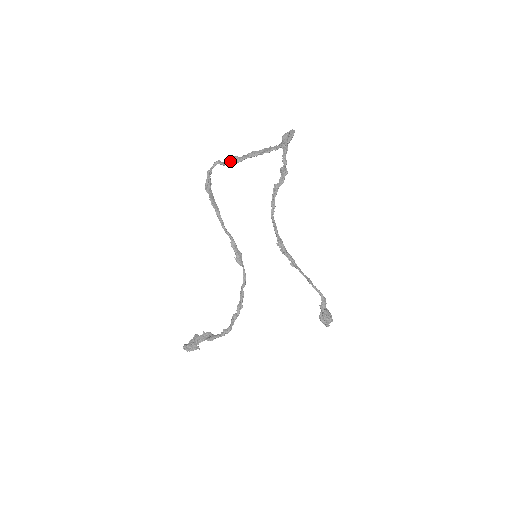
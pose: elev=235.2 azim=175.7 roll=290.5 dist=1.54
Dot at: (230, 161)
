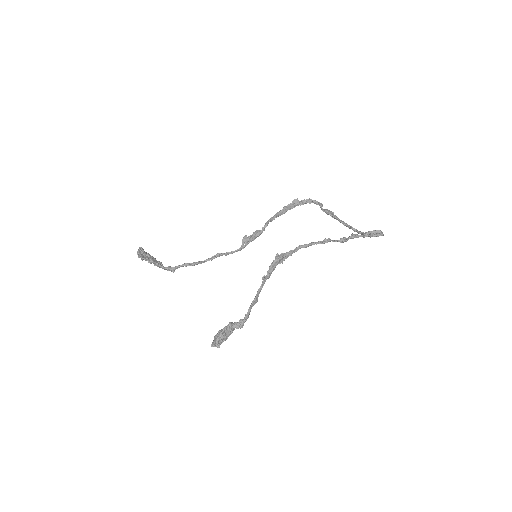
Dot at: (327, 210)
